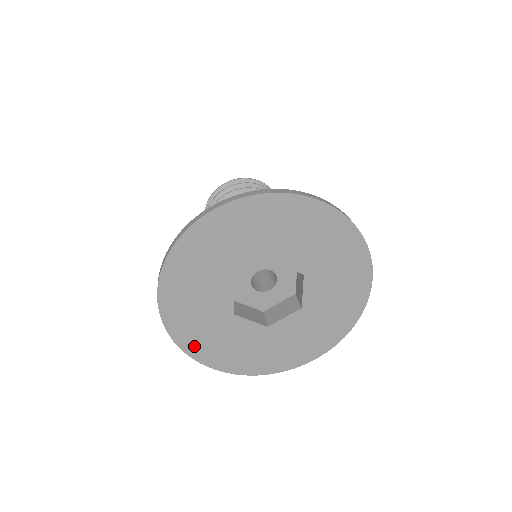
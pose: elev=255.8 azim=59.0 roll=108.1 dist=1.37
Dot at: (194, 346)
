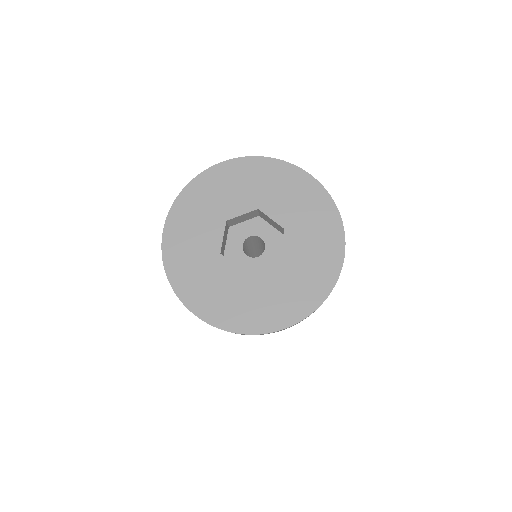
Dot at: (179, 278)
